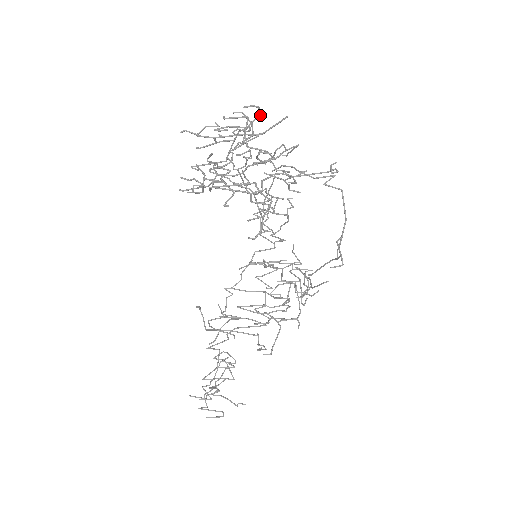
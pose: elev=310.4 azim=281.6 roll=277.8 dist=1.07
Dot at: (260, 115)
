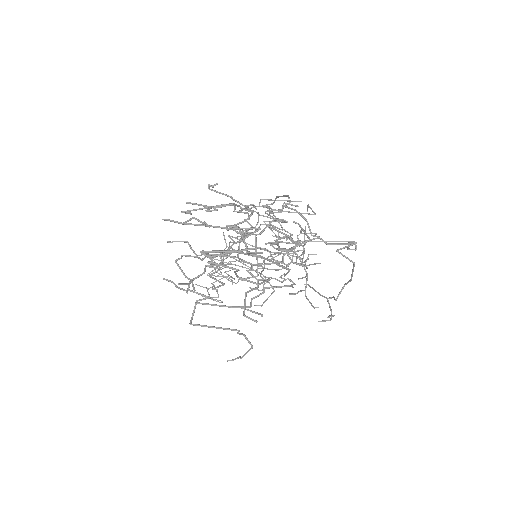
Dot at: (257, 253)
